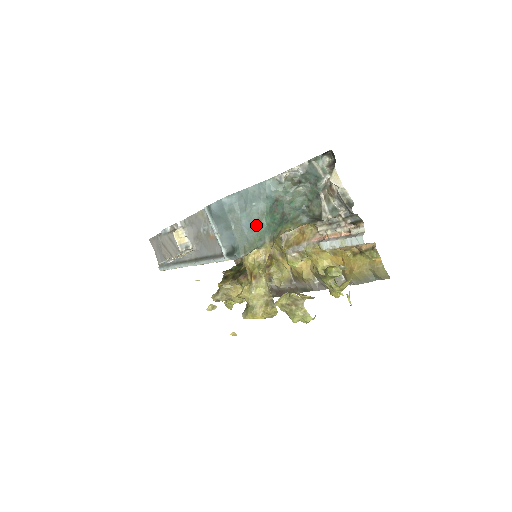
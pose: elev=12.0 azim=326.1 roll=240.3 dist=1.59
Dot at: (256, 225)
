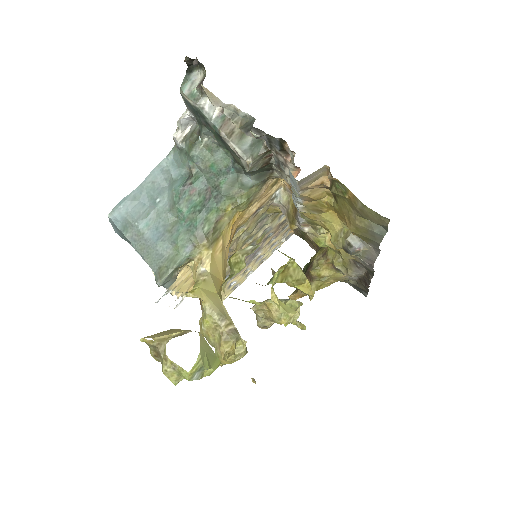
Dot at: (169, 229)
